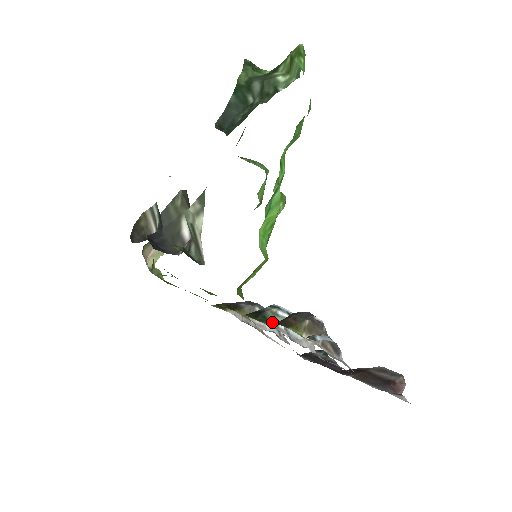
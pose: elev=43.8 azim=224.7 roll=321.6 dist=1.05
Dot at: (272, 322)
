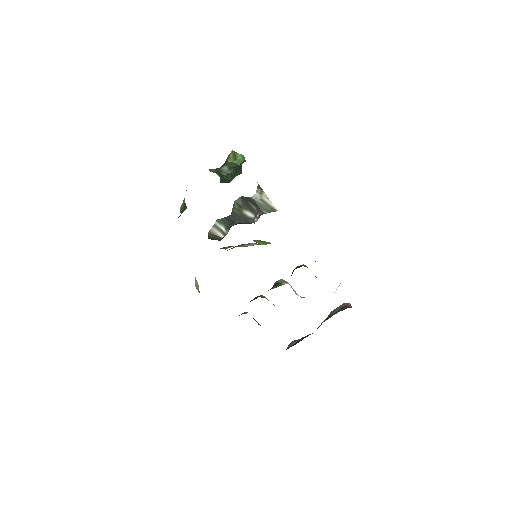
Dot at: (285, 283)
